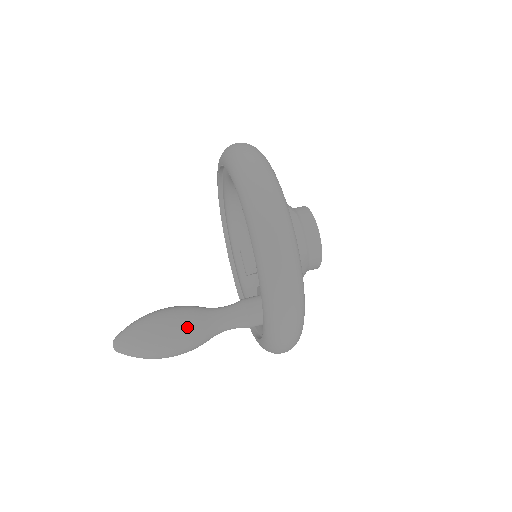
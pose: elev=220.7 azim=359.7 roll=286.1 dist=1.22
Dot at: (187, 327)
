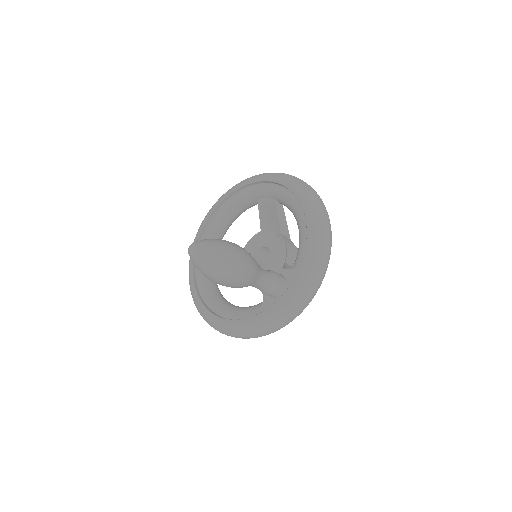
Dot at: (252, 262)
